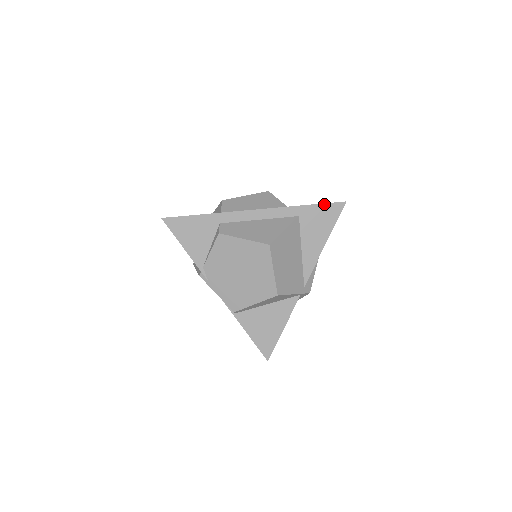
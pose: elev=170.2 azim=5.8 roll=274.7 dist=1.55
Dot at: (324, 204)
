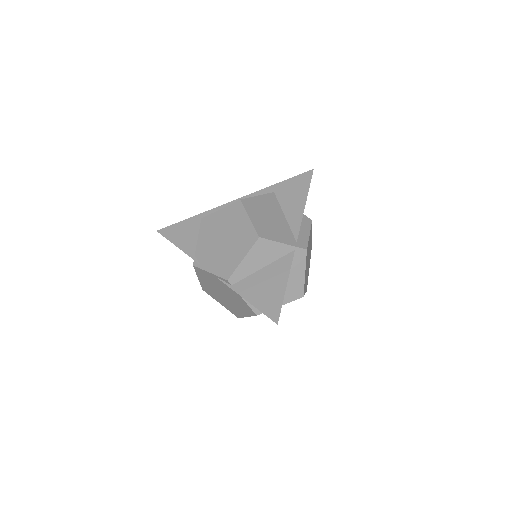
Dot at: (294, 177)
